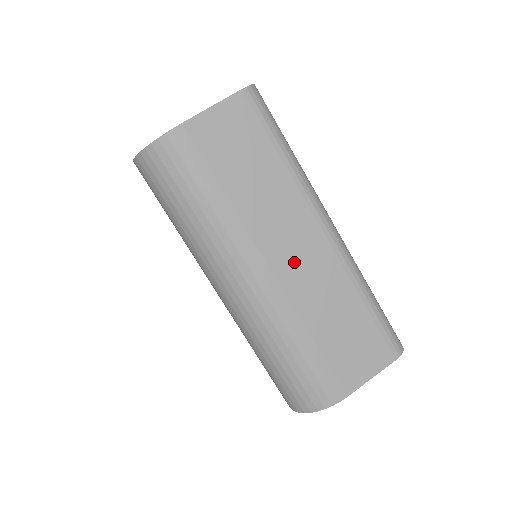
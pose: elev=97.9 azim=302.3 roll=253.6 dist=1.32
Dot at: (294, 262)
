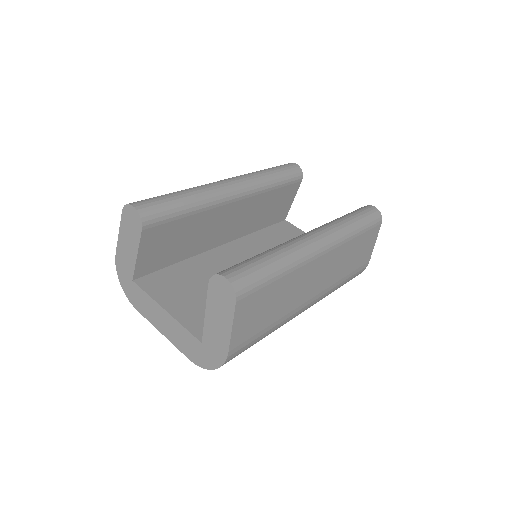
Dot at: (320, 280)
